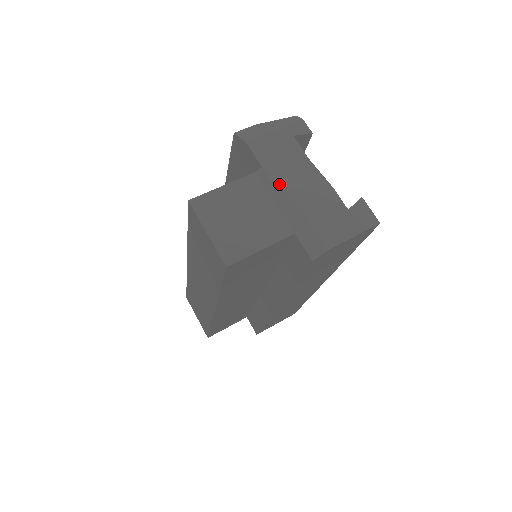
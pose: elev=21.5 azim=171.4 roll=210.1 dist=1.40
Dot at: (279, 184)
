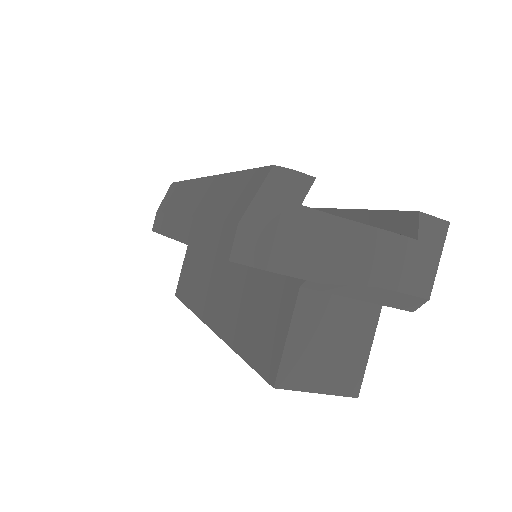
Dot at: (339, 282)
